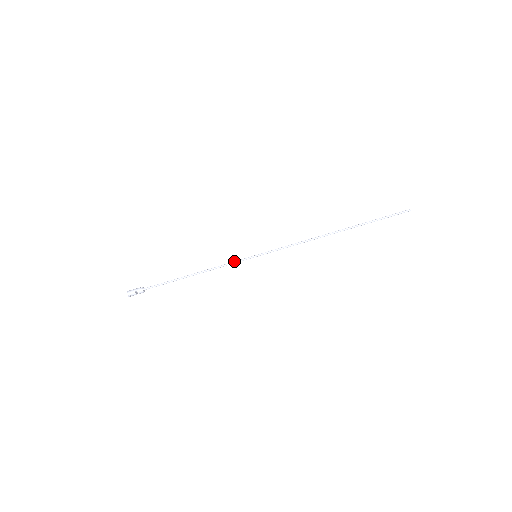
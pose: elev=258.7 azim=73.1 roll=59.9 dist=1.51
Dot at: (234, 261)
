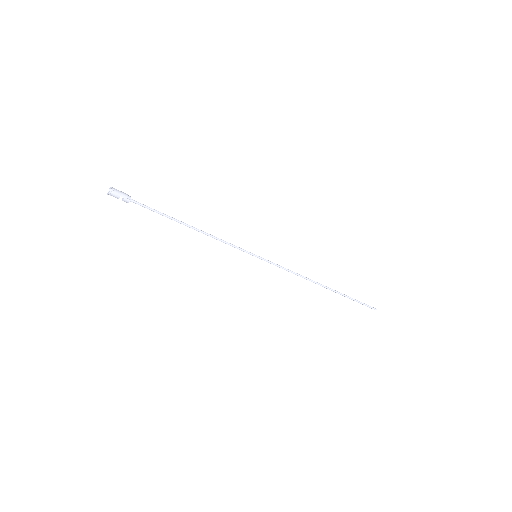
Dot at: occluded
